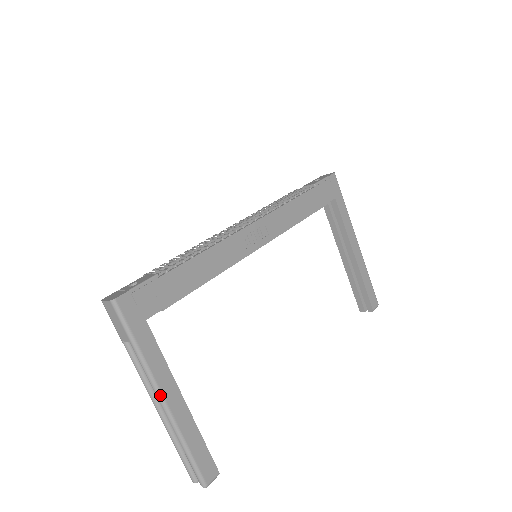
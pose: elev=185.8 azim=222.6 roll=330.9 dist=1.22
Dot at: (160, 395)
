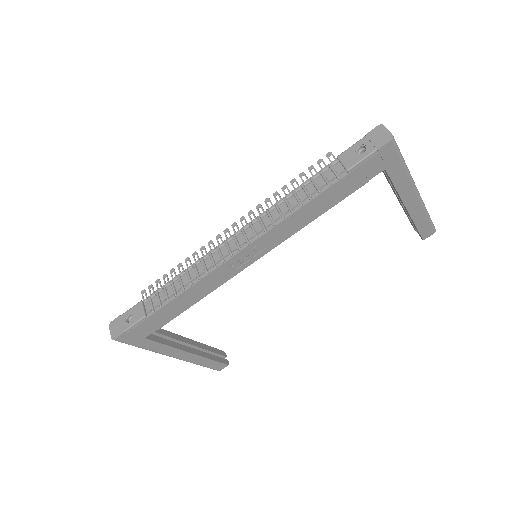
Dot at: occluded
